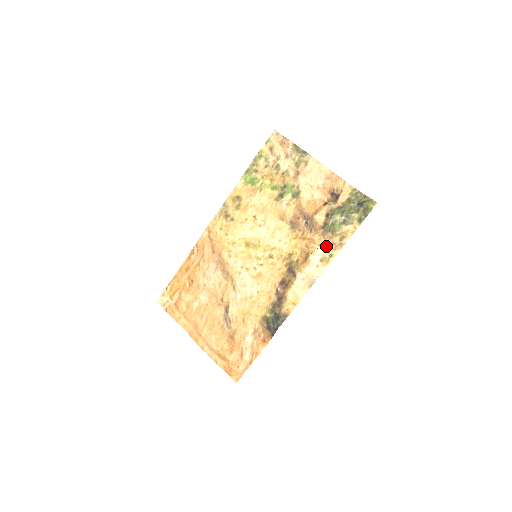
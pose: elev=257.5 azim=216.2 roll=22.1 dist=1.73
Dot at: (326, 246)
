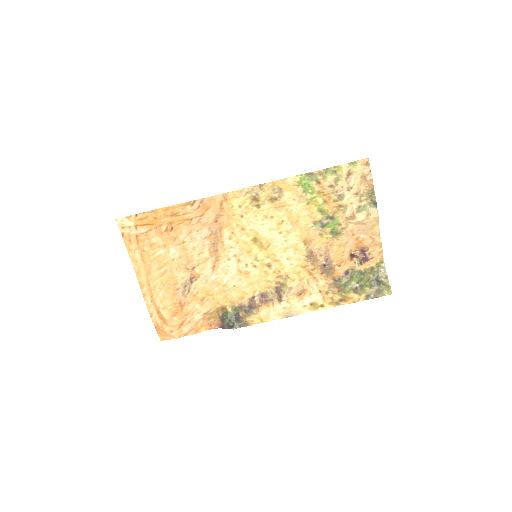
Dot at: (325, 296)
